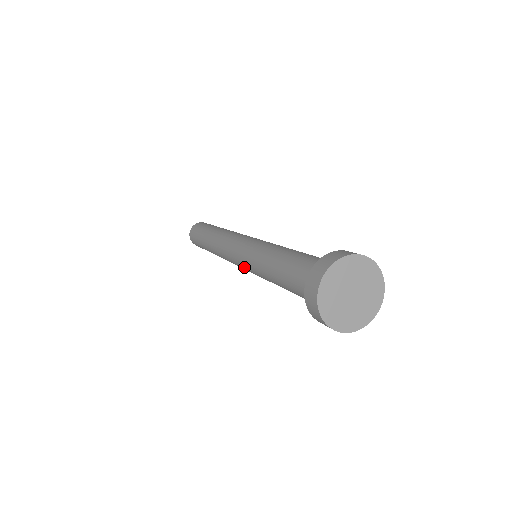
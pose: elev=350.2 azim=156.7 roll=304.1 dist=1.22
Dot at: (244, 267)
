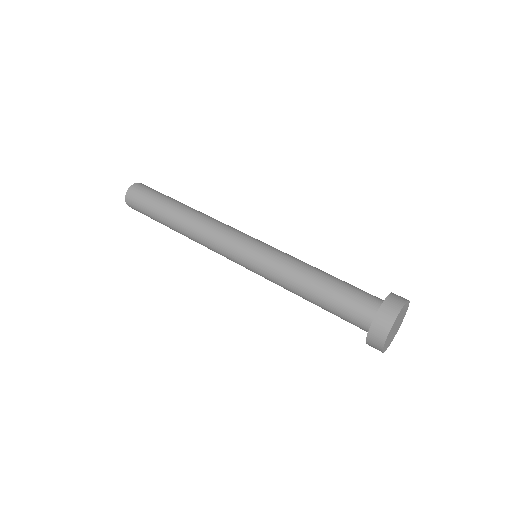
Dot at: occluded
